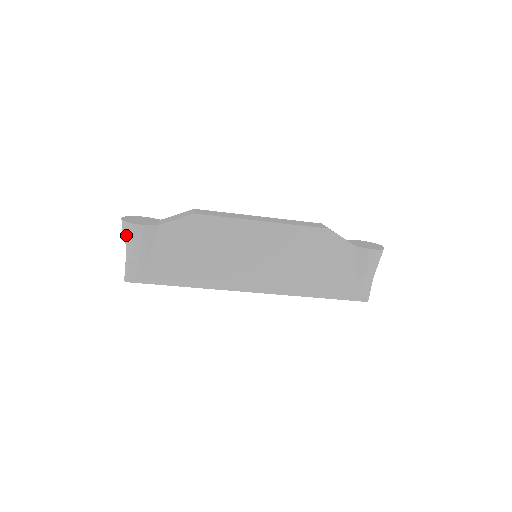
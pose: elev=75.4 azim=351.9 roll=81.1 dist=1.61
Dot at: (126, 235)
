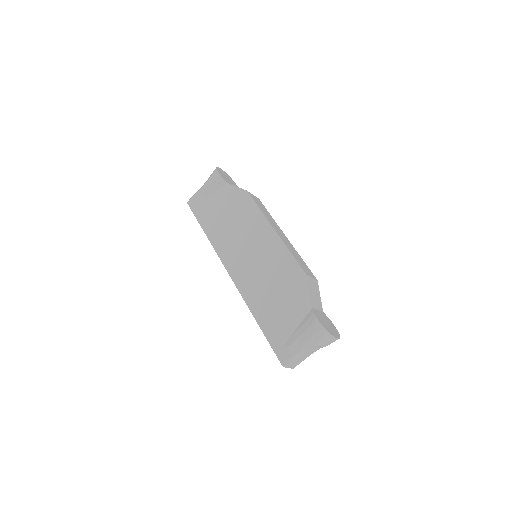
Dot at: (210, 176)
